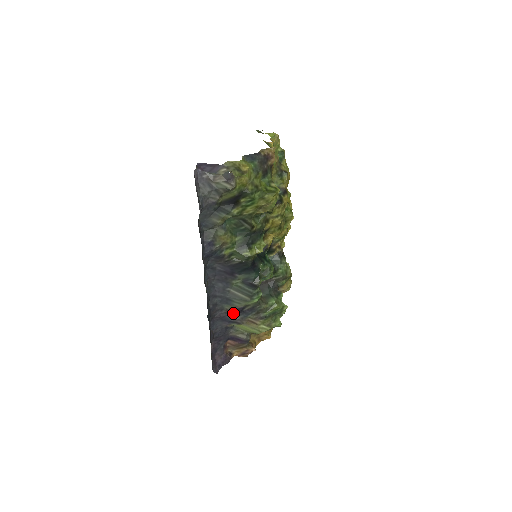
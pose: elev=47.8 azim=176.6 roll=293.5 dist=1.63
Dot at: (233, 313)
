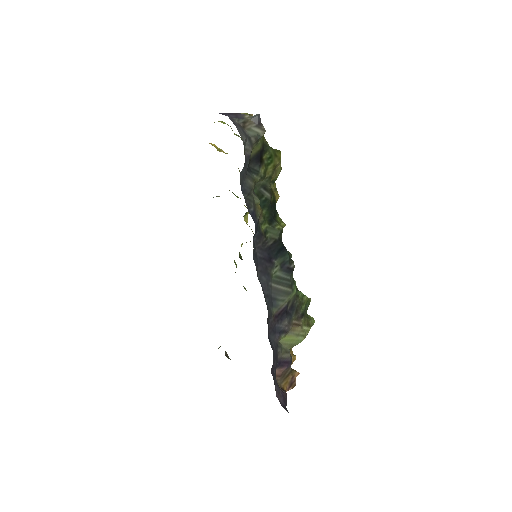
Dot at: (280, 318)
